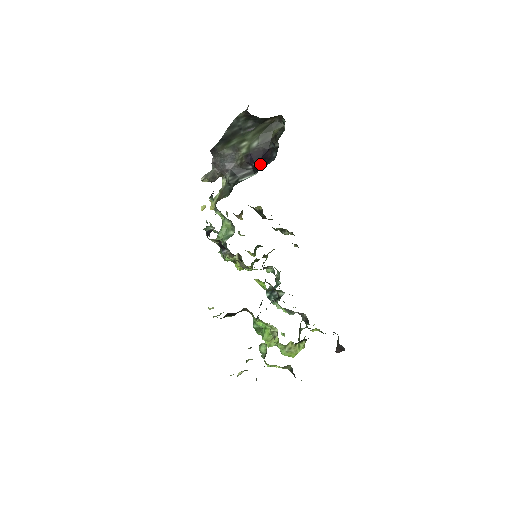
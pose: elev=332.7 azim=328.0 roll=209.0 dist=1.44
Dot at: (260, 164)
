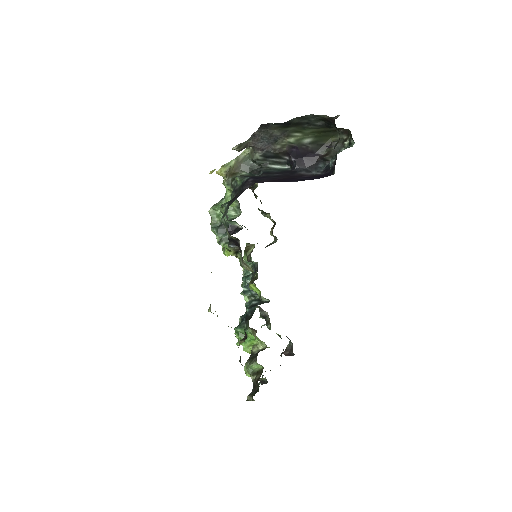
Dot at: (301, 164)
